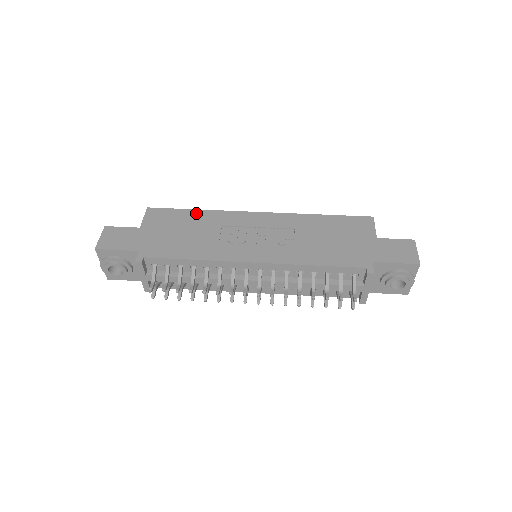
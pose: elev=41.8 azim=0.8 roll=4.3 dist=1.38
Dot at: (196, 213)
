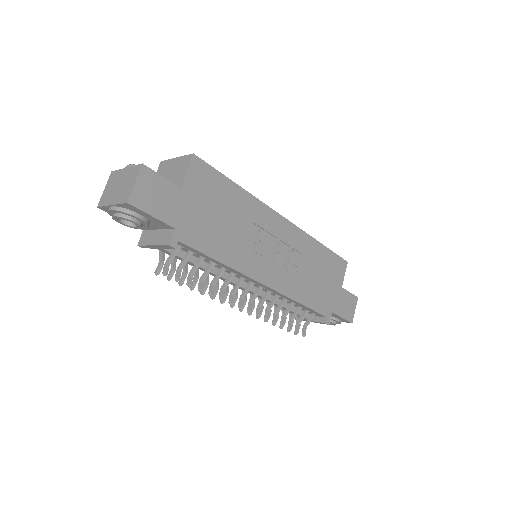
Dot at: (237, 191)
